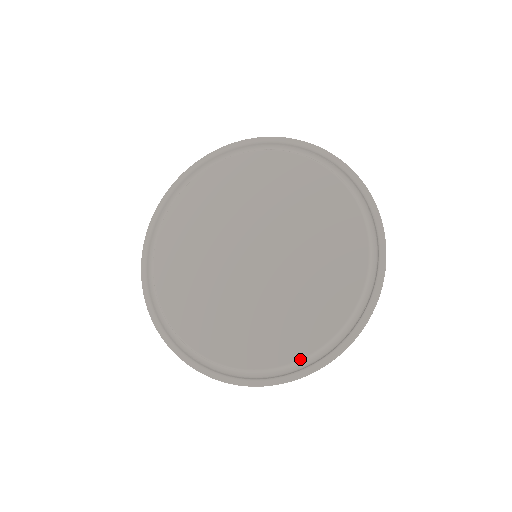
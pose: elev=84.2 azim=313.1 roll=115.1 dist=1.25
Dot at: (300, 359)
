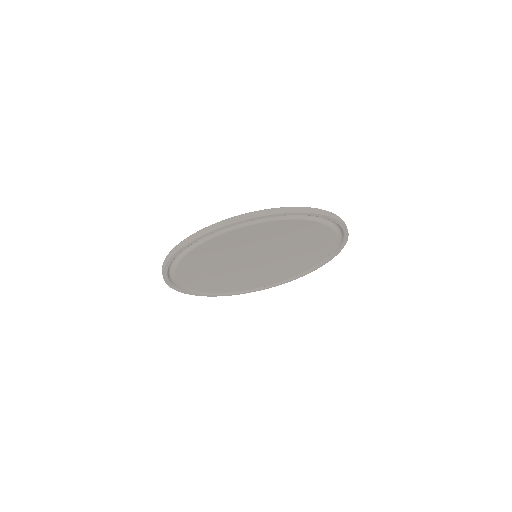
Dot at: occluded
